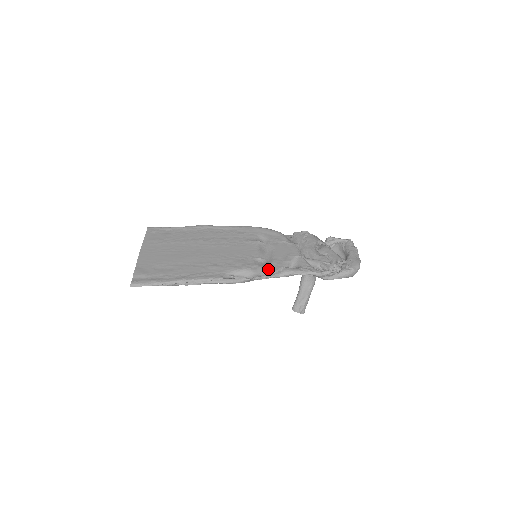
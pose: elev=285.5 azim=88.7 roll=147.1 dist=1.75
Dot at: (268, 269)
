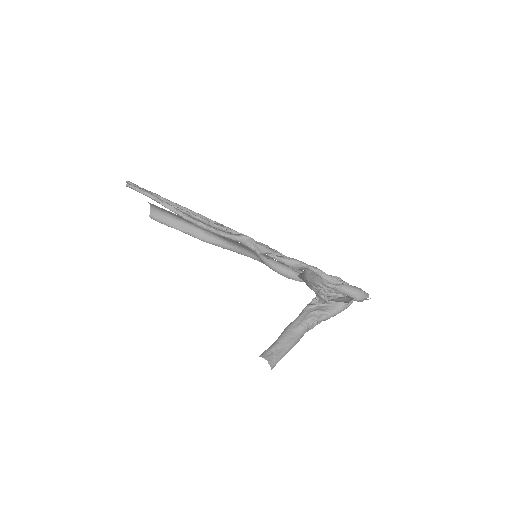
Dot at: (270, 248)
